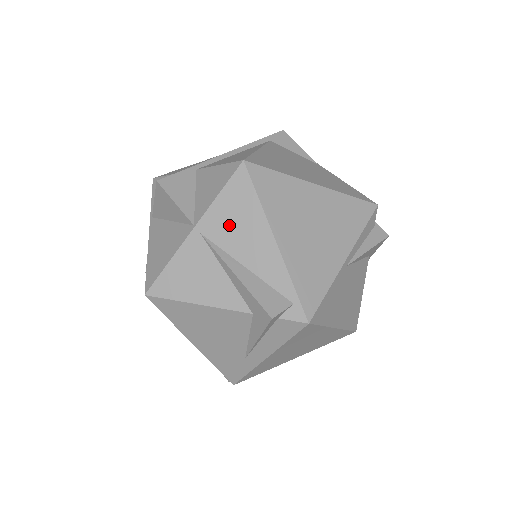
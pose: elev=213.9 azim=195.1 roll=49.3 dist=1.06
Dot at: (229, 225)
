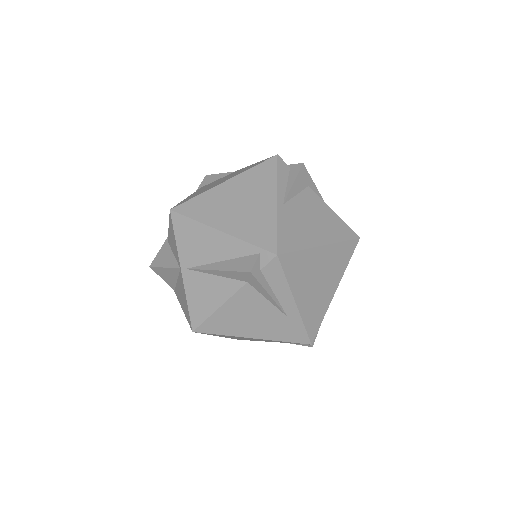
Dot at: (194, 249)
